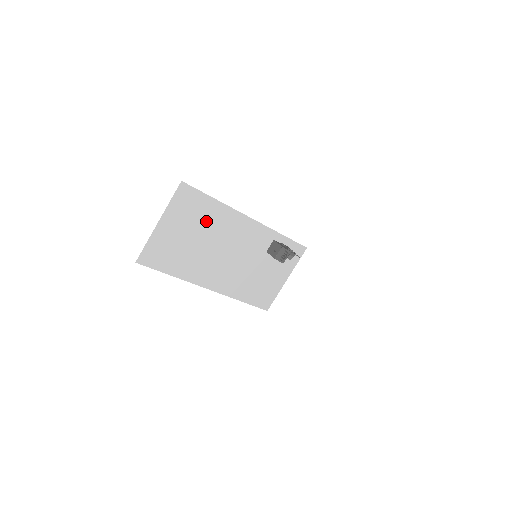
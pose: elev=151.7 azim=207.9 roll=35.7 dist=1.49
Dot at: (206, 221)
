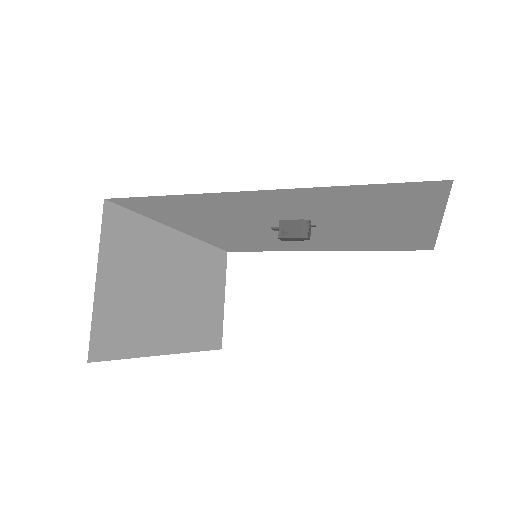
Dot at: (144, 254)
